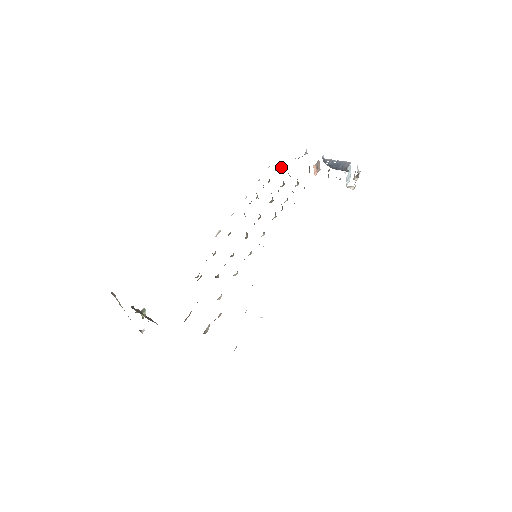
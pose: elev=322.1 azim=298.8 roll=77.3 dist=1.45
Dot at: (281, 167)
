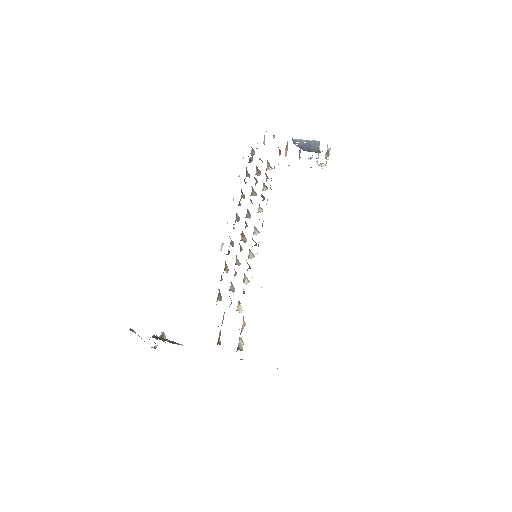
Dot at: occluded
